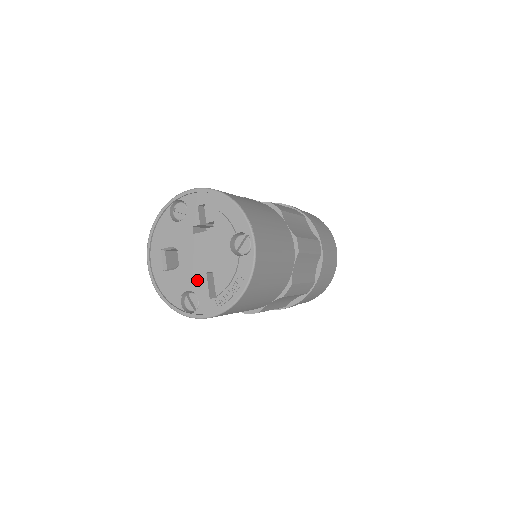
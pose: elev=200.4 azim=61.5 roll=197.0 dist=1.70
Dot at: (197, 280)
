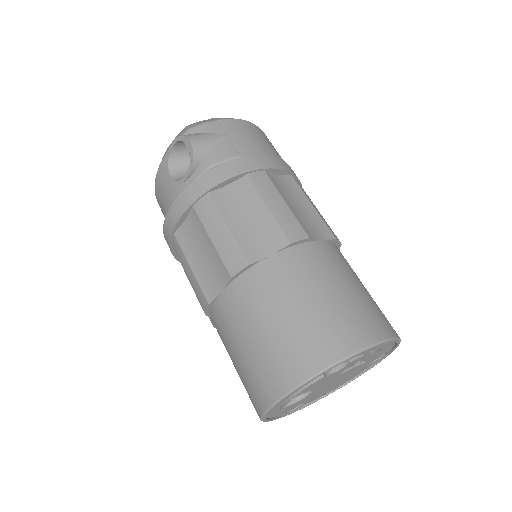
Dot at: (317, 395)
